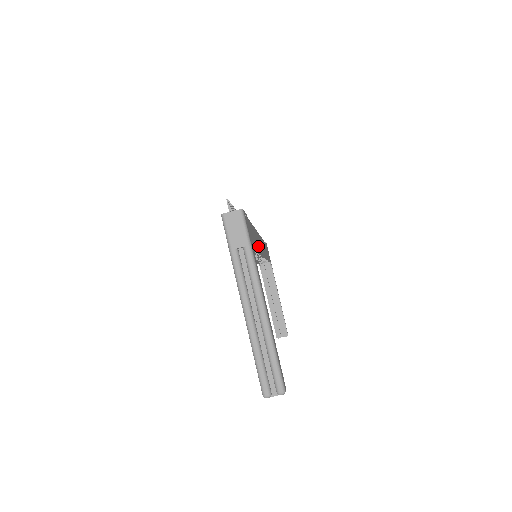
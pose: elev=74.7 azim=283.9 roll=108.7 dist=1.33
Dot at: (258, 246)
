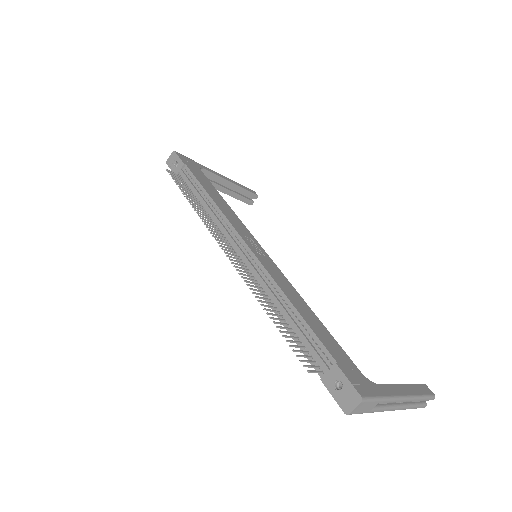
Dot at: (304, 305)
